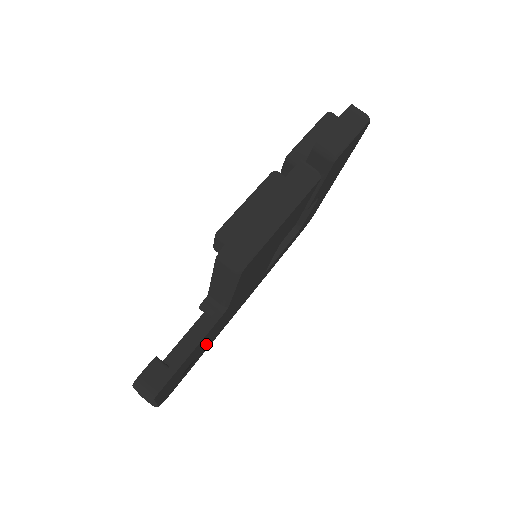
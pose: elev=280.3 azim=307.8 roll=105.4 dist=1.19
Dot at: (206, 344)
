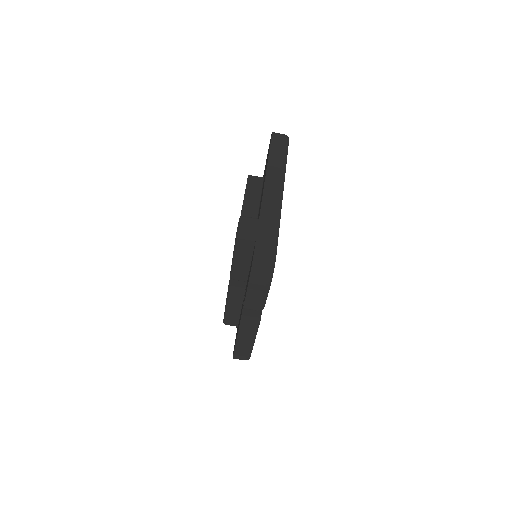
Dot at: occluded
